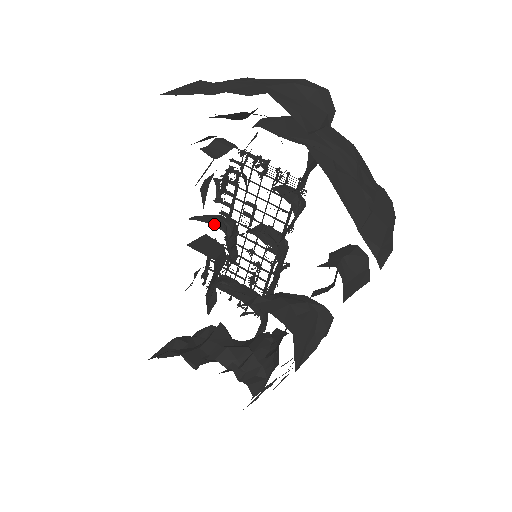
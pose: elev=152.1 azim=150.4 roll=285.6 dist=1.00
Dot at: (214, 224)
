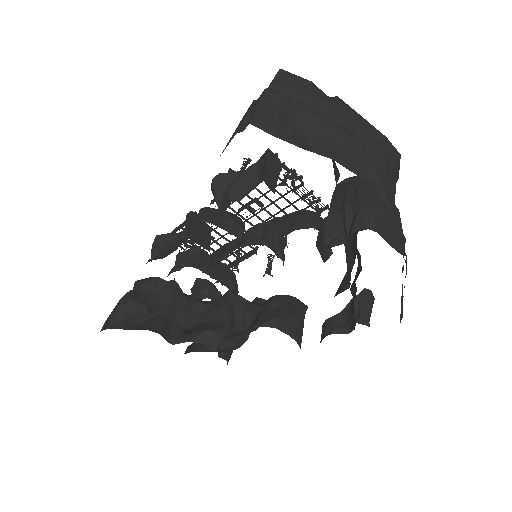
Dot at: (234, 234)
